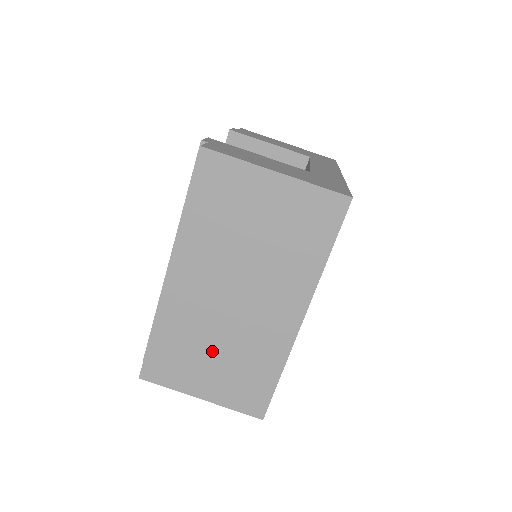
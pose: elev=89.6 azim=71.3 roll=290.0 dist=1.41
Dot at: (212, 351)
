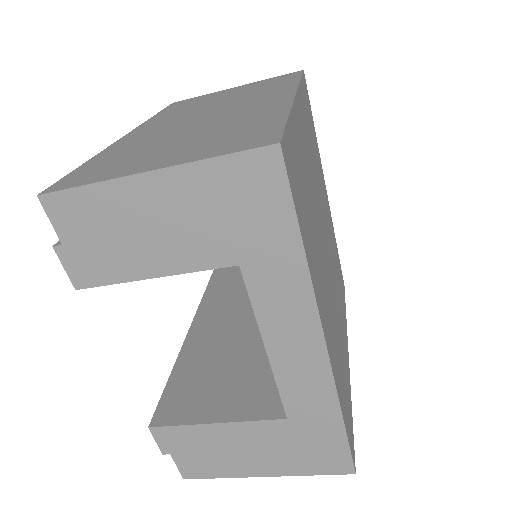
Dot at: occluded
